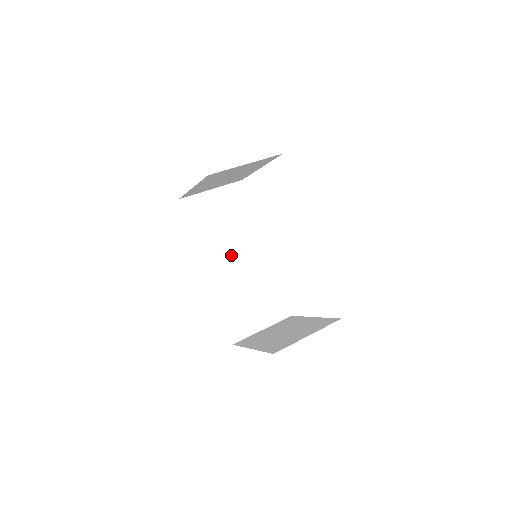
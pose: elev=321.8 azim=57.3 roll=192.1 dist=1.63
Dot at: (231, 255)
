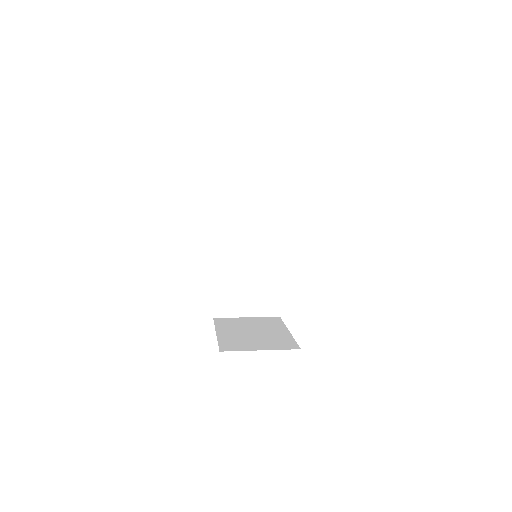
Dot at: (245, 241)
